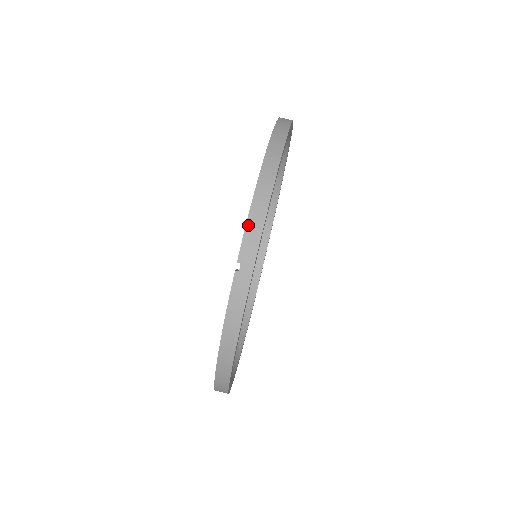
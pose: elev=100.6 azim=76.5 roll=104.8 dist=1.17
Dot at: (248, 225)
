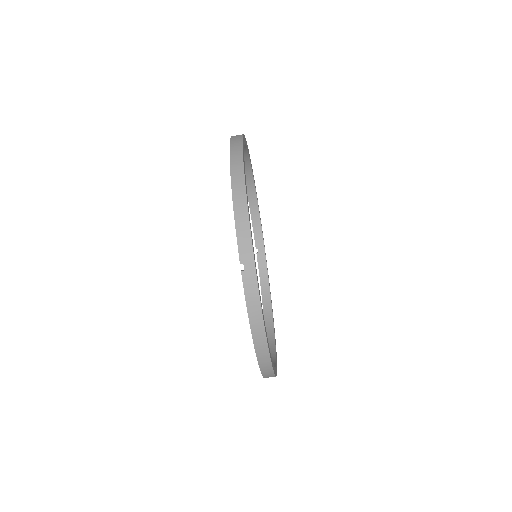
Dot at: (238, 232)
